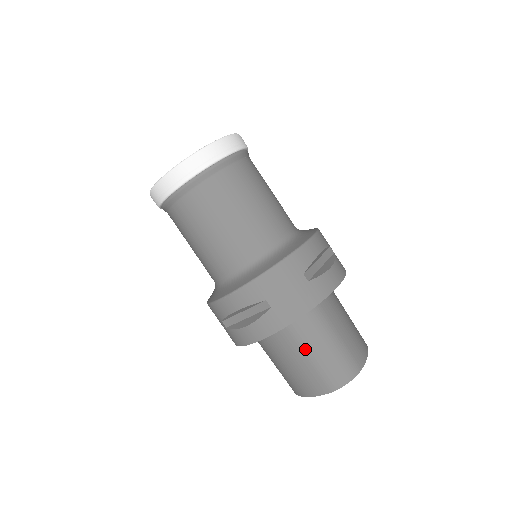
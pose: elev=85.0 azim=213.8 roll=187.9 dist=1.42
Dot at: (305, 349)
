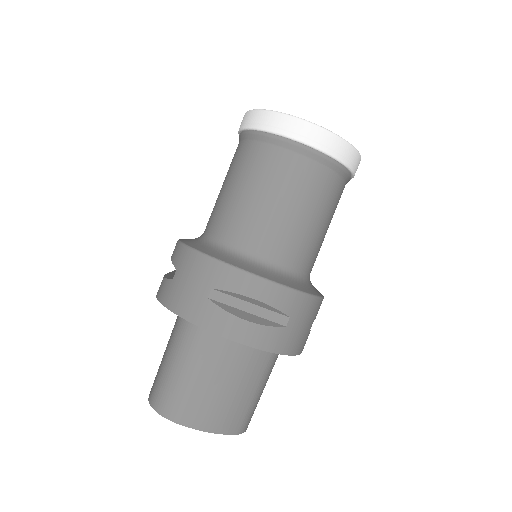
Dot at: (170, 347)
